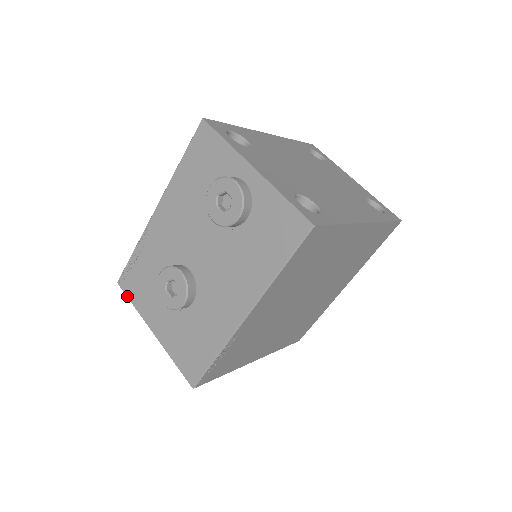
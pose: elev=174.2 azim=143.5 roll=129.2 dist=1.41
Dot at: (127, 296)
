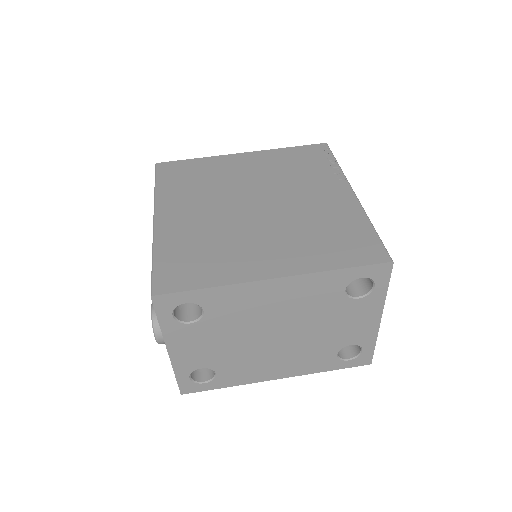
Dot at: occluded
